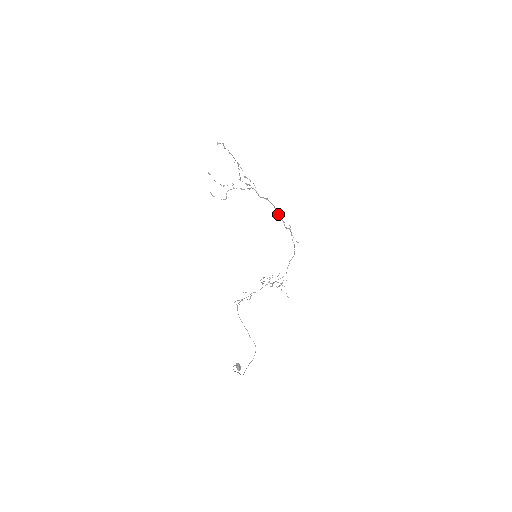
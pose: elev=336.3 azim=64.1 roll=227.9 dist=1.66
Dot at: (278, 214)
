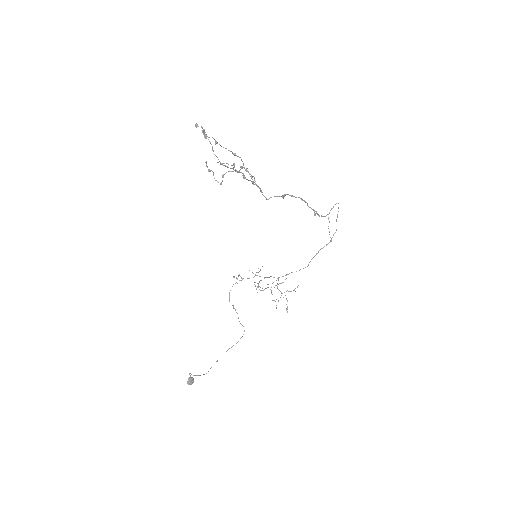
Dot at: (307, 205)
